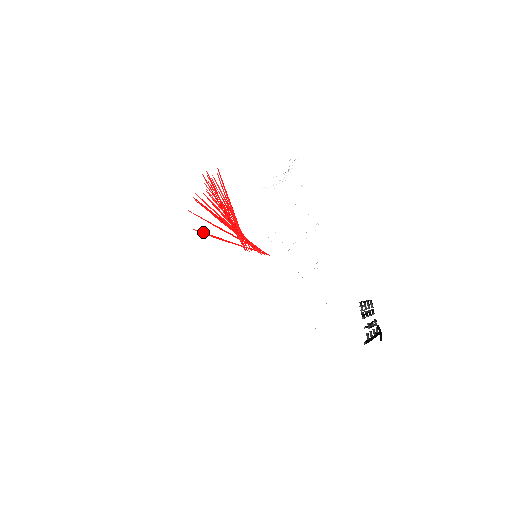
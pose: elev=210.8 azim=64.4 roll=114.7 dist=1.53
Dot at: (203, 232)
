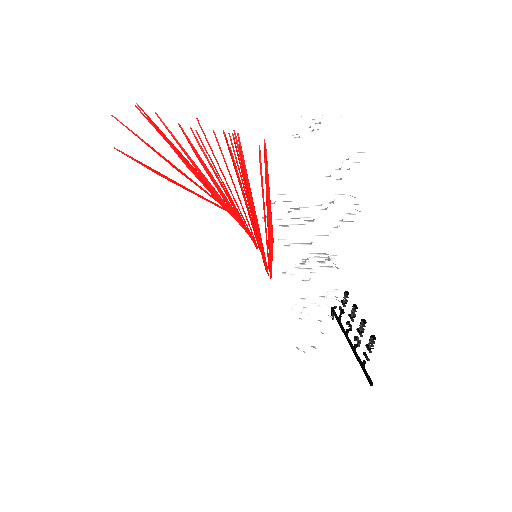
Dot at: occluded
